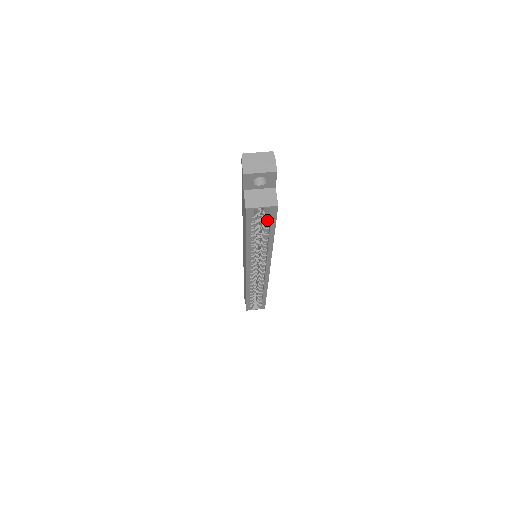
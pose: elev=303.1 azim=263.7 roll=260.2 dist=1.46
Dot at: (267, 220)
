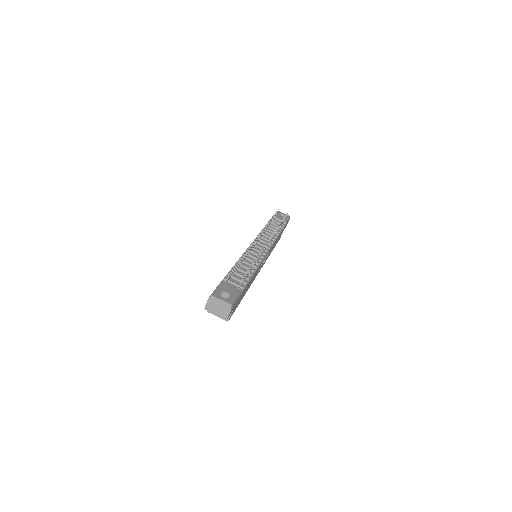
Dot at: occluded
